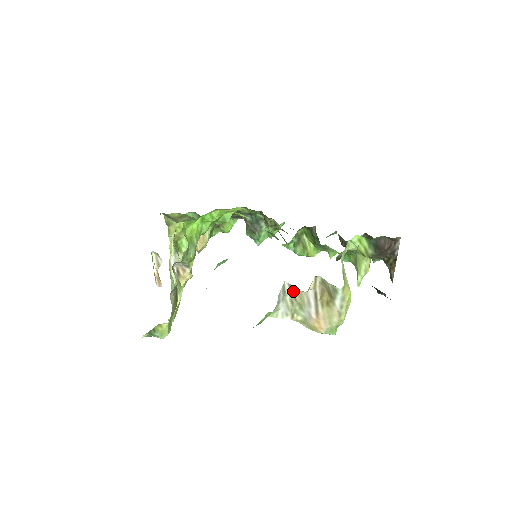
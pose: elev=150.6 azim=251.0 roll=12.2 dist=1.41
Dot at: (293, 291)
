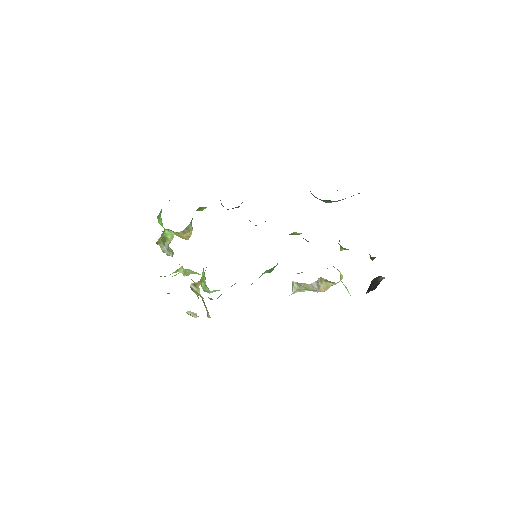
Dot at: (299, 283)
